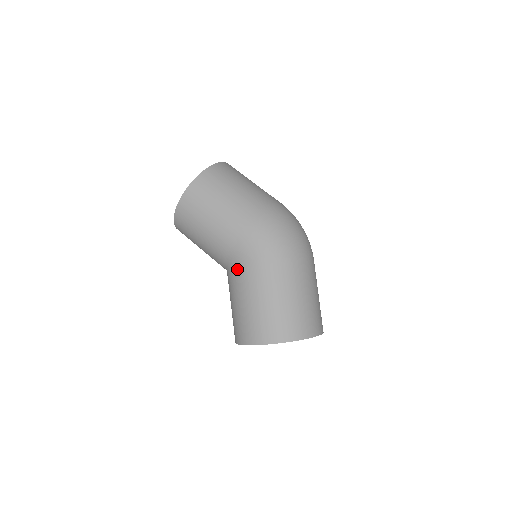
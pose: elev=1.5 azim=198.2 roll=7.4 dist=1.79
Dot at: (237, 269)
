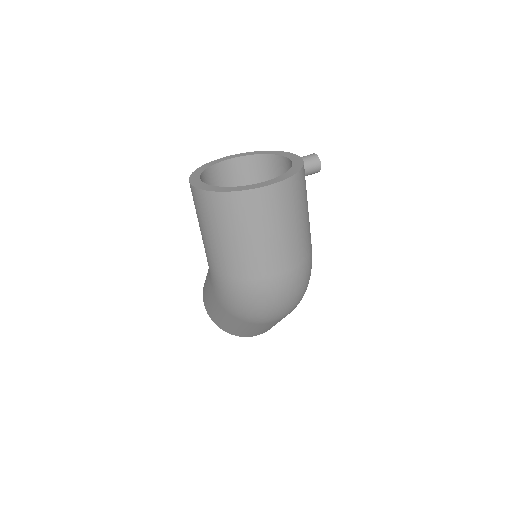
Dot at: occluded
